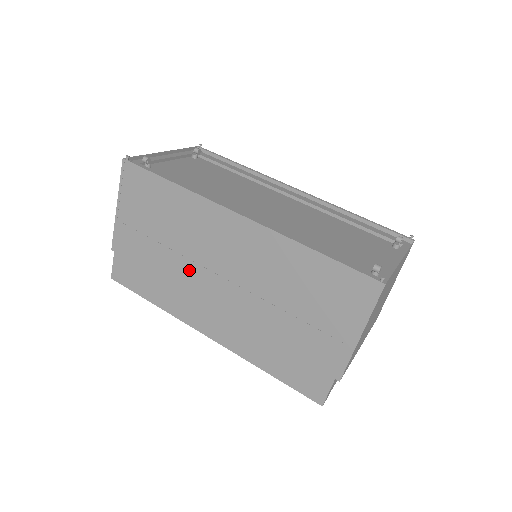
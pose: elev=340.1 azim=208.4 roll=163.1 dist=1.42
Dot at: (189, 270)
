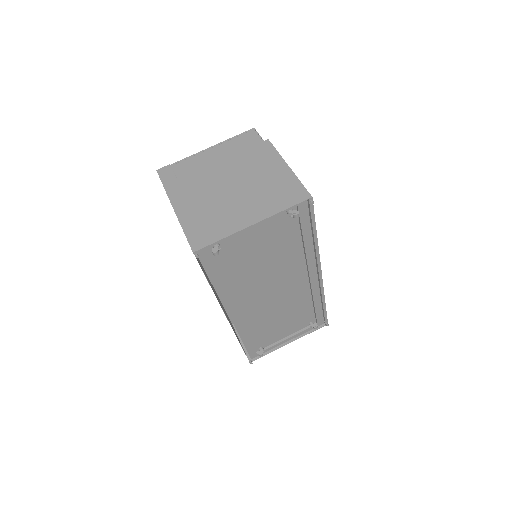
Dot at: occluded
